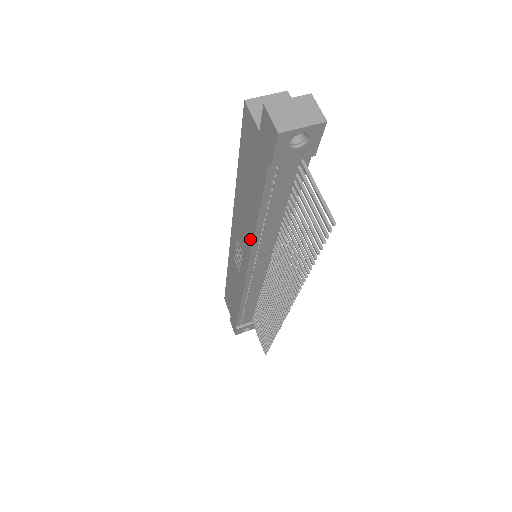
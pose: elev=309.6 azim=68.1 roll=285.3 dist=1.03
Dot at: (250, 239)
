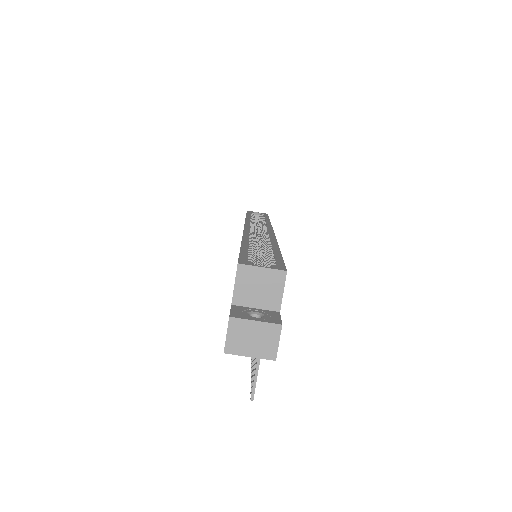
Dot at: occluded
